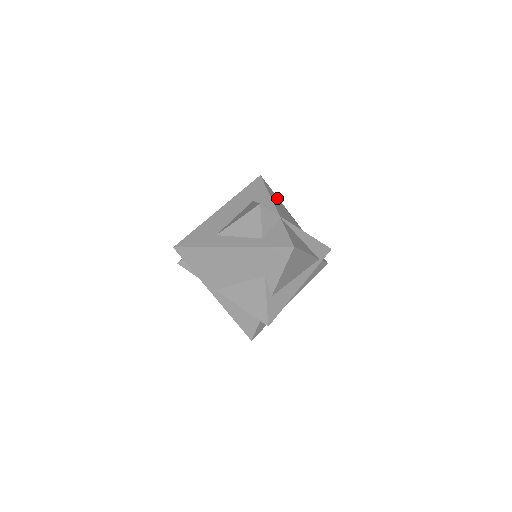
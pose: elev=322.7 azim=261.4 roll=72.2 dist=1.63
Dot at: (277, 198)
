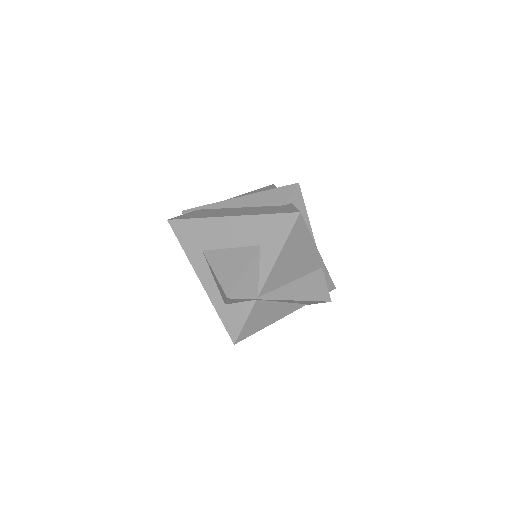
Dot at: (306, 239)
